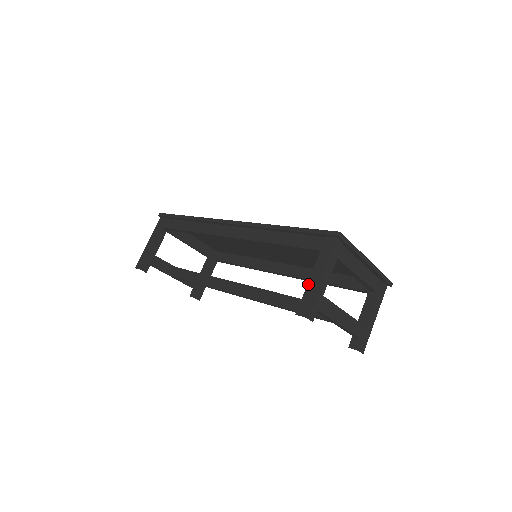
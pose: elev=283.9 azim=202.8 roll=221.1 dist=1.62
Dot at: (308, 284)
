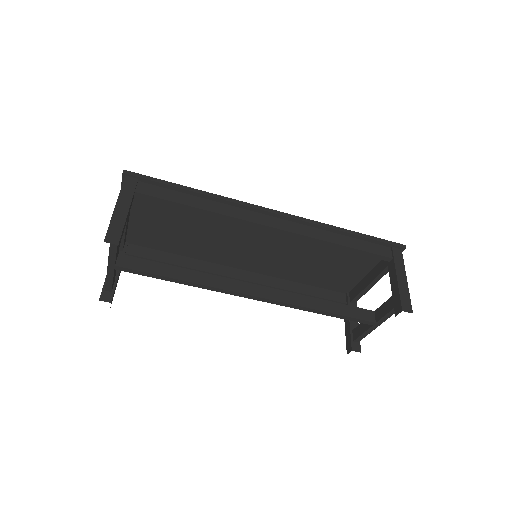
Dot at: (399, 285)
